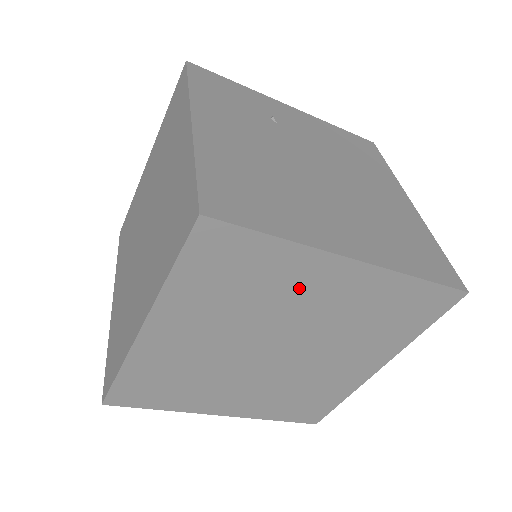
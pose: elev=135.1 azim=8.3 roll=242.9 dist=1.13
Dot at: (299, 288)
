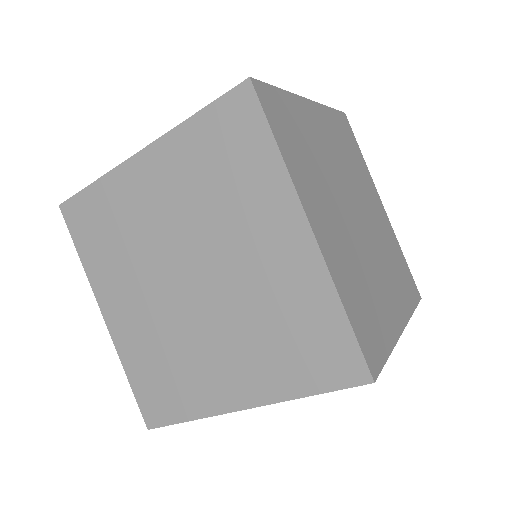
Dot at: (138, 205)
